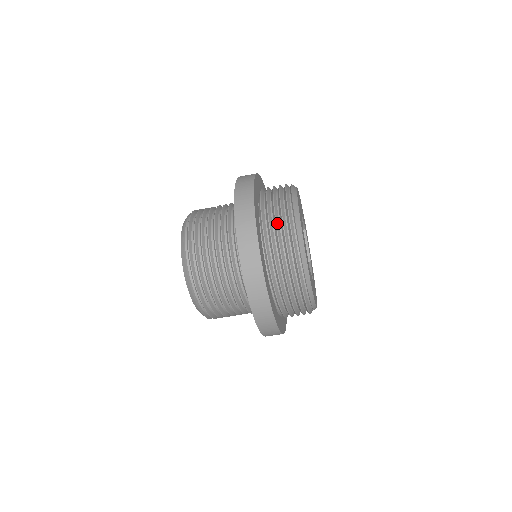
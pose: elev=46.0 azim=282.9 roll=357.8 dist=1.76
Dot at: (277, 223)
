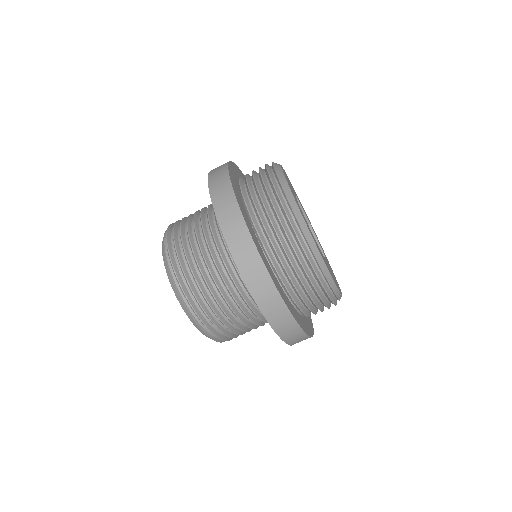
Dot at: (291, 261)
